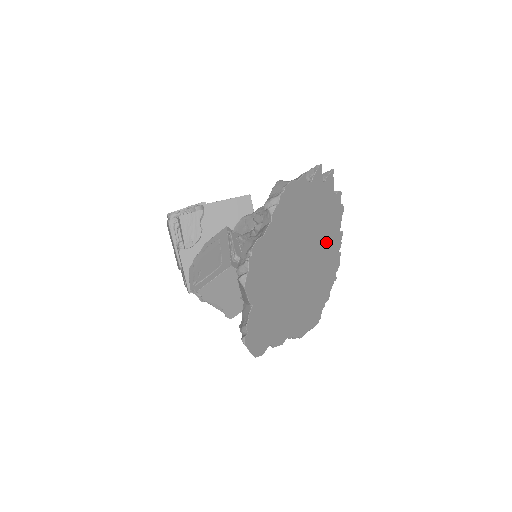
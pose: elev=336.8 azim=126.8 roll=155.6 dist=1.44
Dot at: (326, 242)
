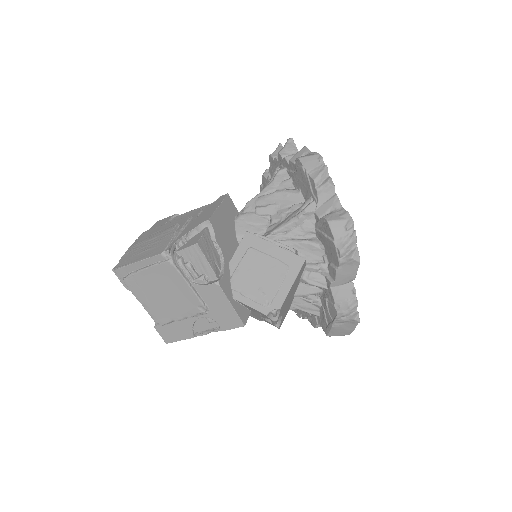
Dot at: occluded
